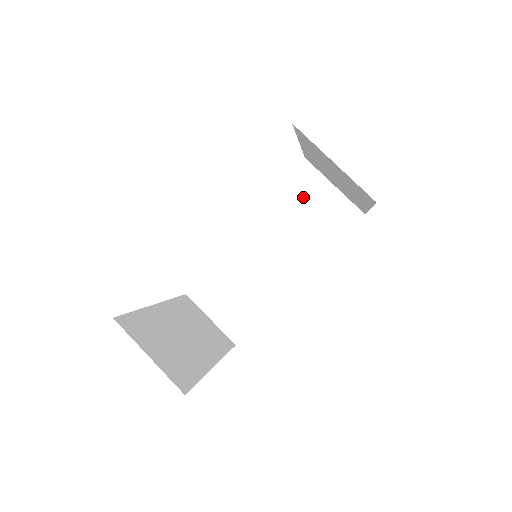
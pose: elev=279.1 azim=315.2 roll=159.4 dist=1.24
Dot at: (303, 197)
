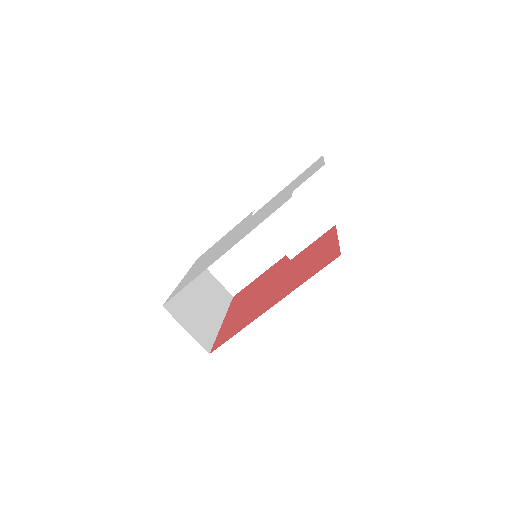
Dot at: (292, 207)
